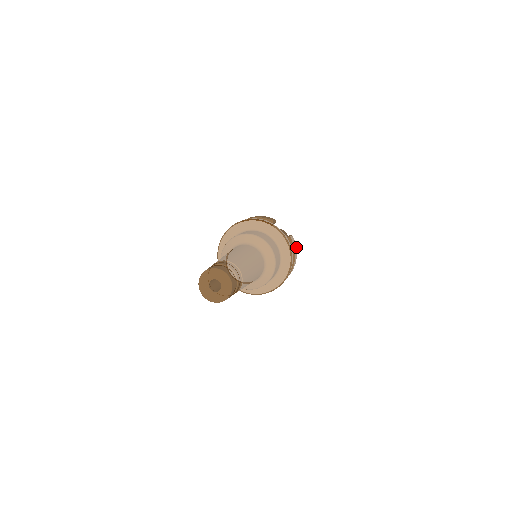
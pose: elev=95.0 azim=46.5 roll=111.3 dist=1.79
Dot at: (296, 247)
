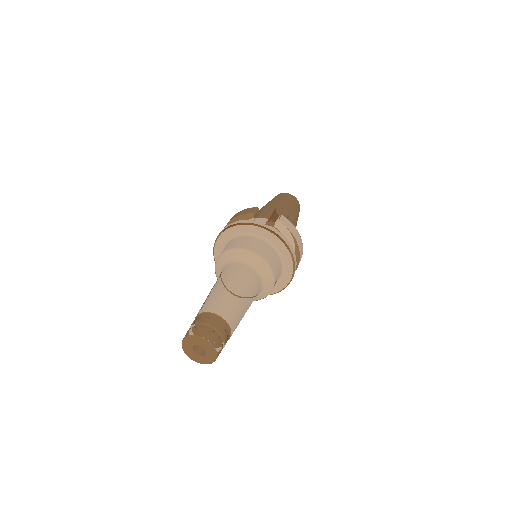
Dot at: occluded
